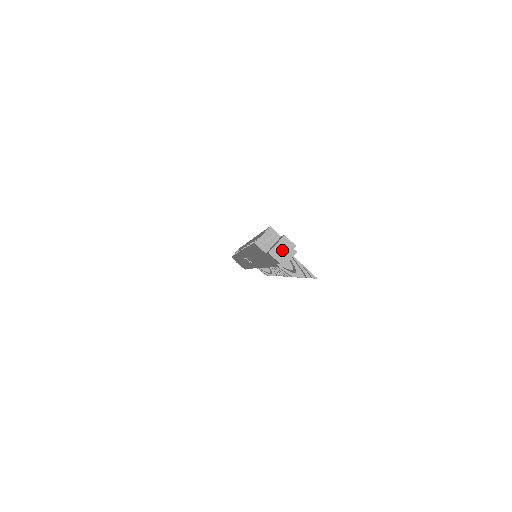
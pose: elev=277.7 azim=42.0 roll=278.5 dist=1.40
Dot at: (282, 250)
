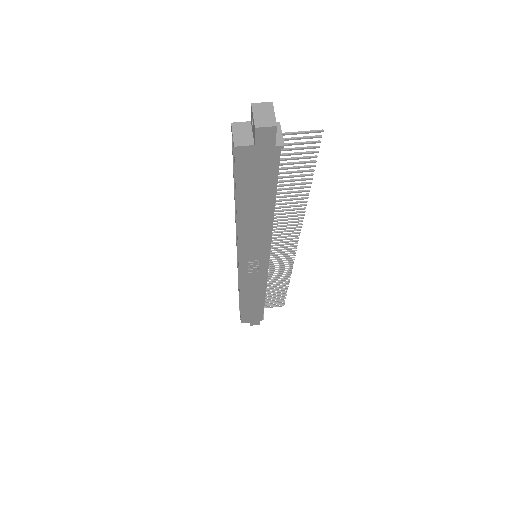
Dot at: (264, 115)
